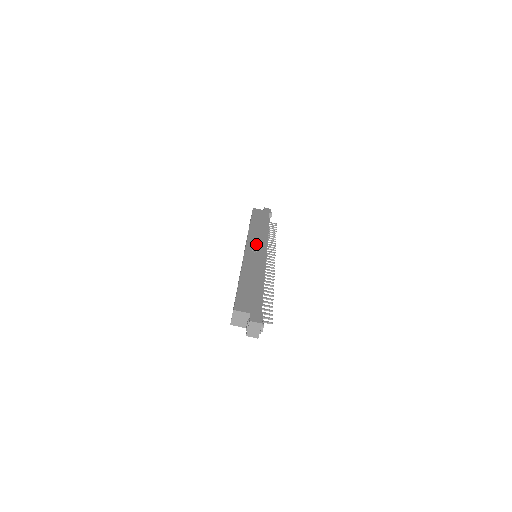
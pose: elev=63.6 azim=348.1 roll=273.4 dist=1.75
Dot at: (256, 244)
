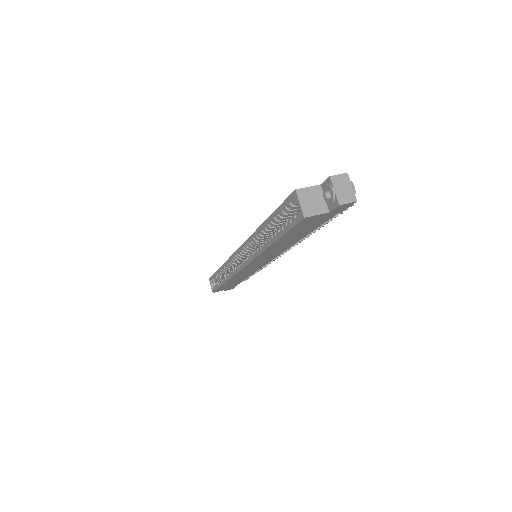
Dot at: occluded
